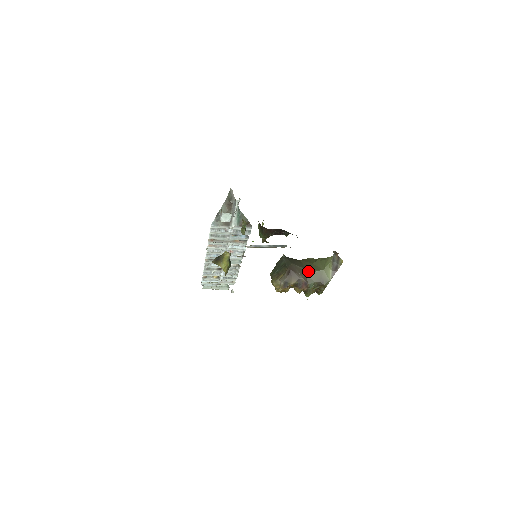
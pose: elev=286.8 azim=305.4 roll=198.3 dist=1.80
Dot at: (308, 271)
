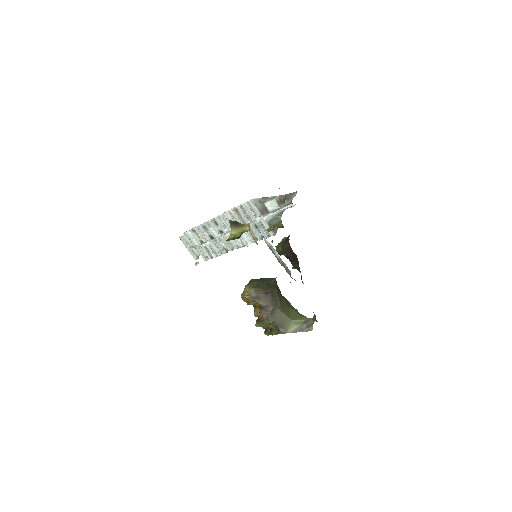
Dot at: (281, 308)
